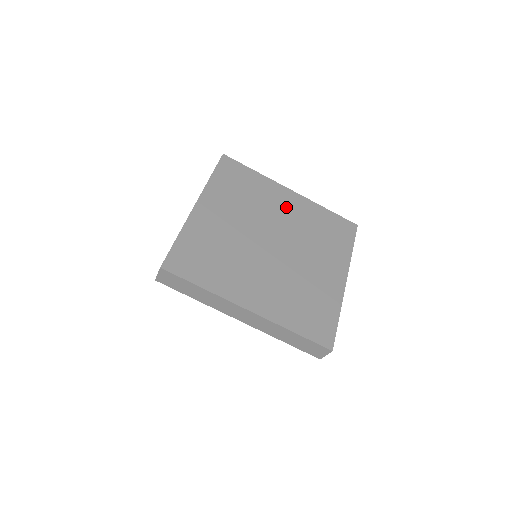
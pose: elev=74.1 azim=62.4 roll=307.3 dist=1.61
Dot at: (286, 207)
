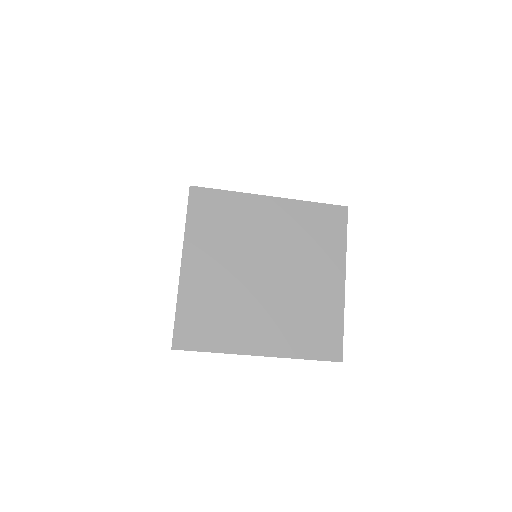
Dot at: (269, 222)
